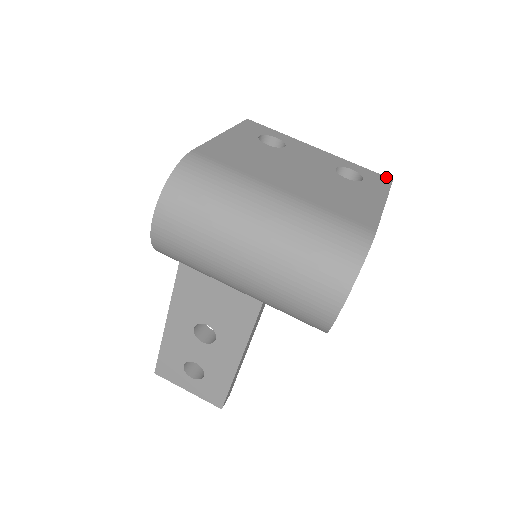
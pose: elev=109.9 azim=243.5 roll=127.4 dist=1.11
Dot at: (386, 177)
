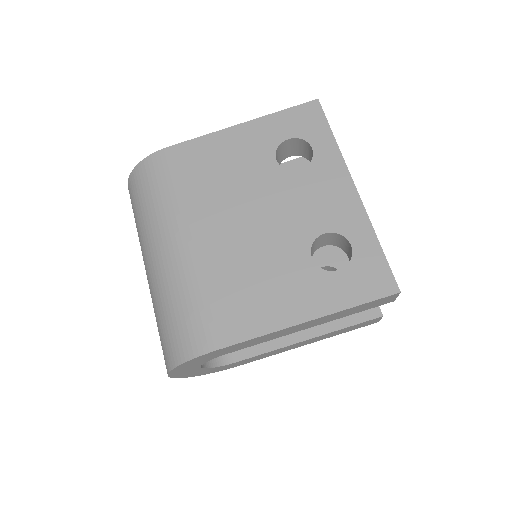
Dot at: (394, 282)
